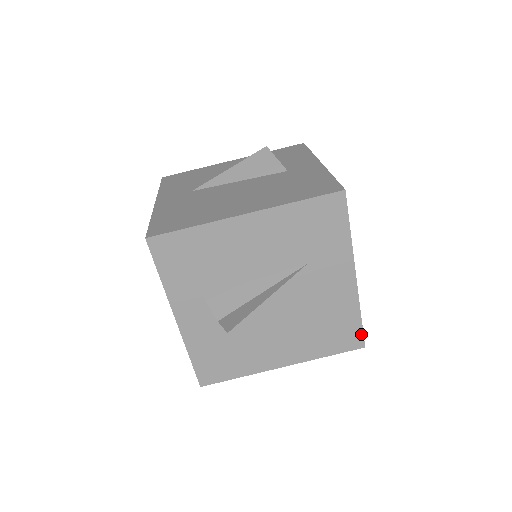
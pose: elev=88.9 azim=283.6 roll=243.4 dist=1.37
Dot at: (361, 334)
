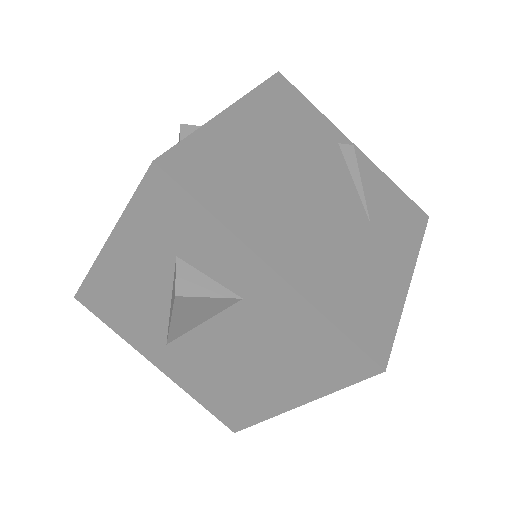
Dot at: (423, 229)
